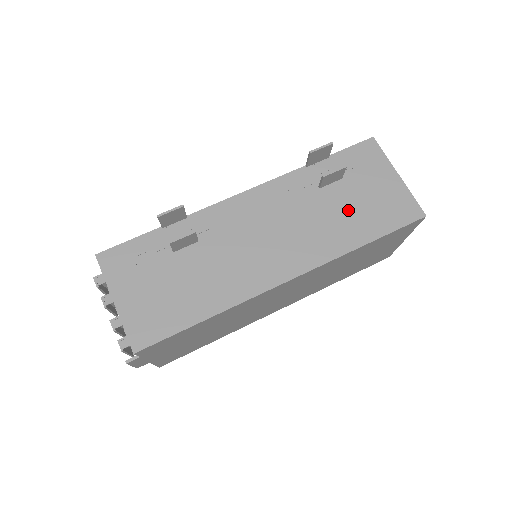
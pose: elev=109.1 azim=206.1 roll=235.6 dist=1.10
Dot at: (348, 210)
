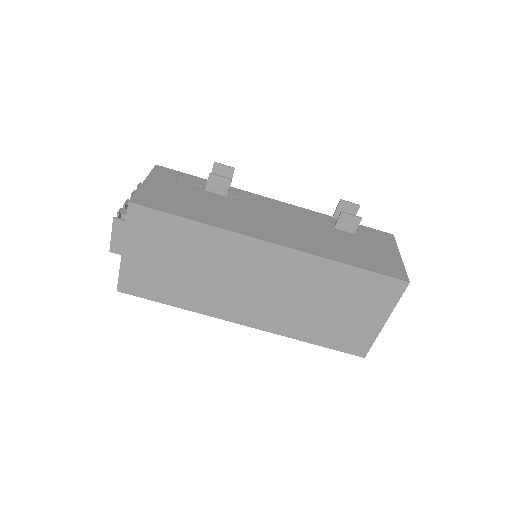
Dot at: (347, 246)
